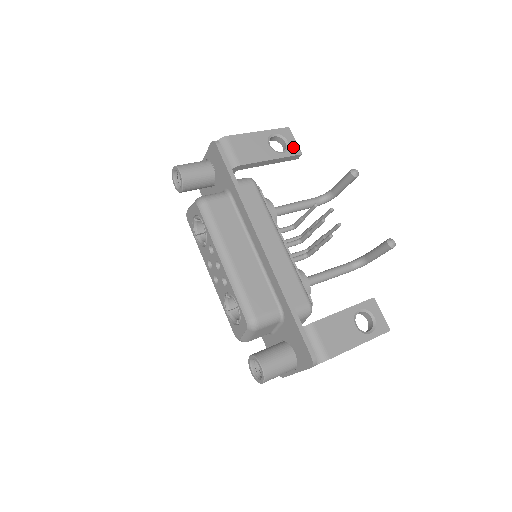
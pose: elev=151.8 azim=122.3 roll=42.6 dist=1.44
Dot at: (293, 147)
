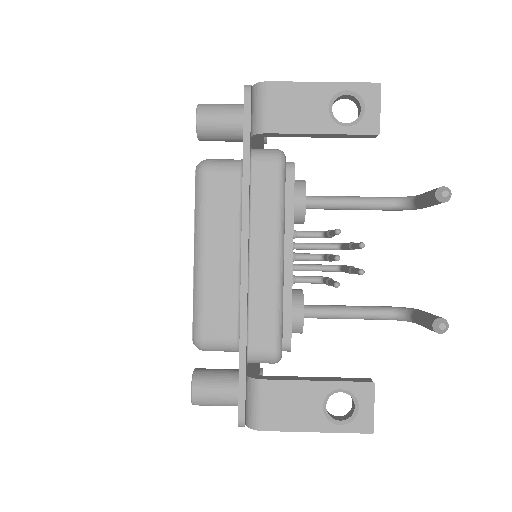
Dot at: (369, 119)
